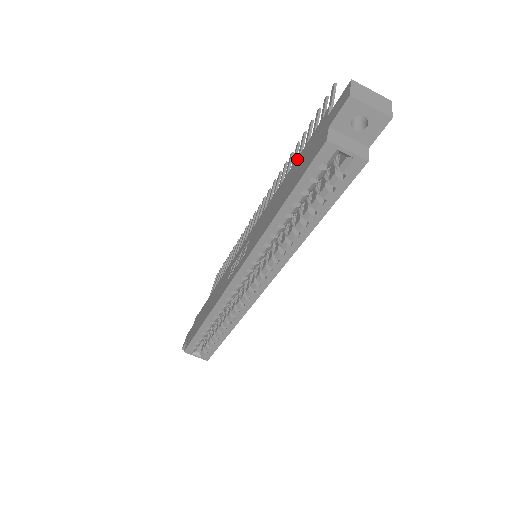
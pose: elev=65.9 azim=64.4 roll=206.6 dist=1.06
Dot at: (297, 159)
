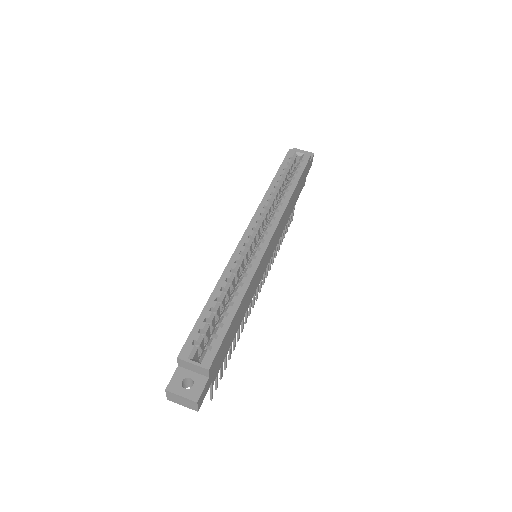
Dot at: occluded
